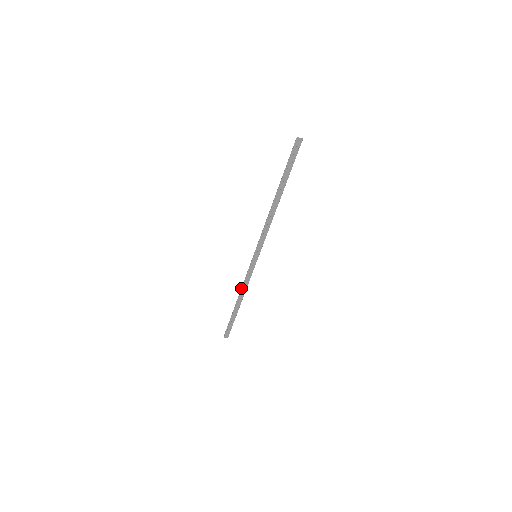
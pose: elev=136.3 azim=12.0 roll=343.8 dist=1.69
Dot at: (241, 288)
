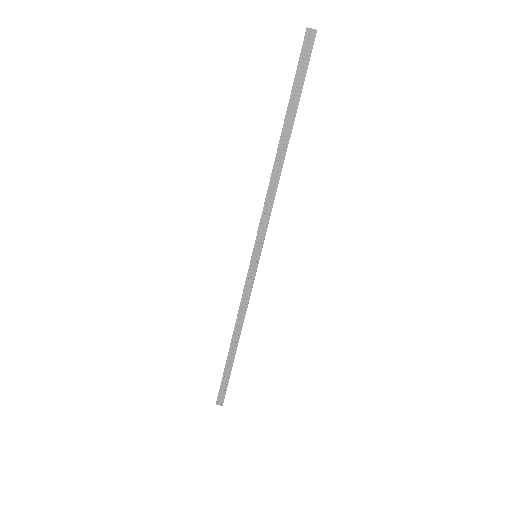
Dot at: (237, 315)
